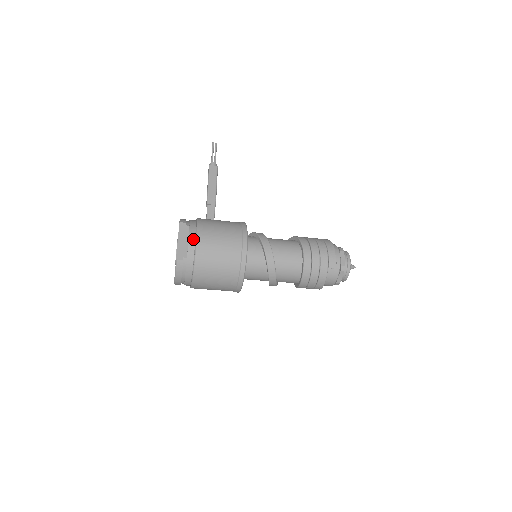
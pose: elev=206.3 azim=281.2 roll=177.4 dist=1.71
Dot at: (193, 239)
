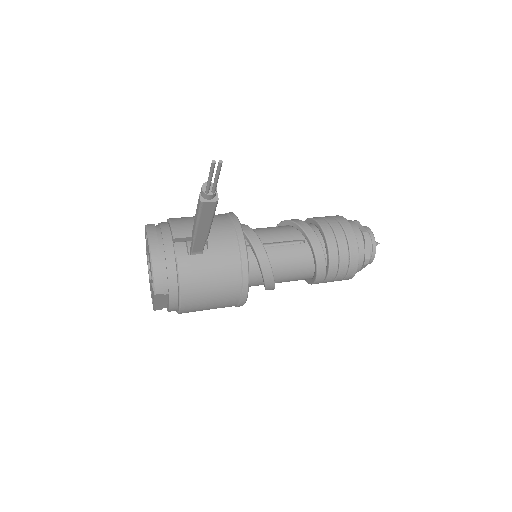
Dot at: (175, 310)
